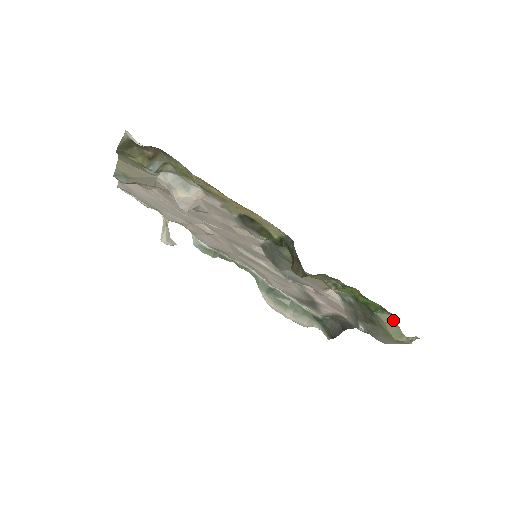
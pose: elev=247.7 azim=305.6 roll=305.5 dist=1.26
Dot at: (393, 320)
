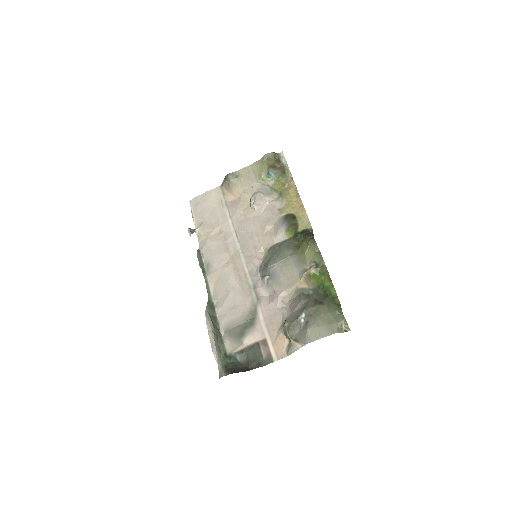
Dot at: (338, 304)
